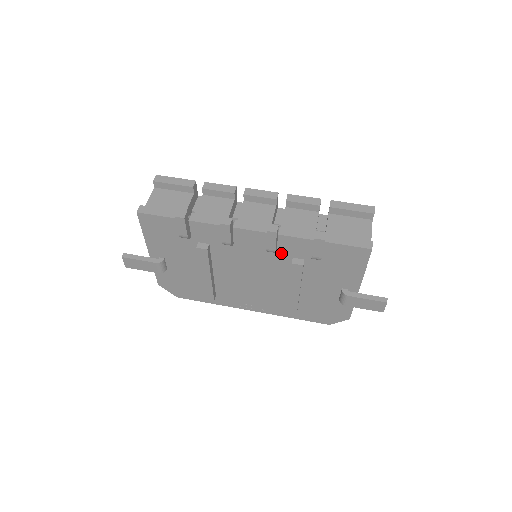
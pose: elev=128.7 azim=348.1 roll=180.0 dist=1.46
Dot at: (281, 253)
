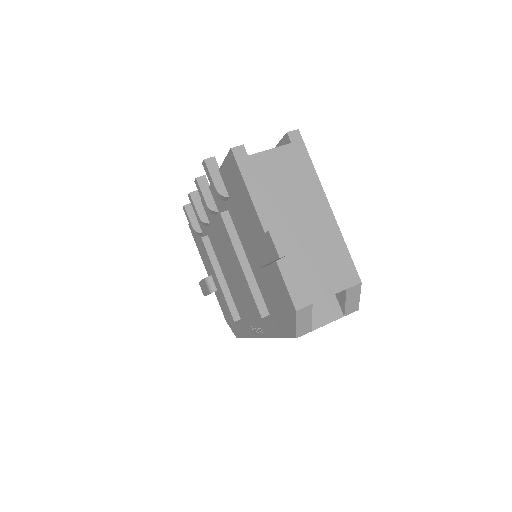
Dot at: occluded
